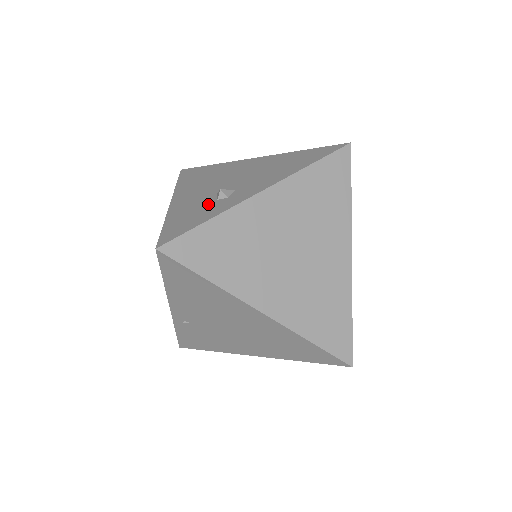
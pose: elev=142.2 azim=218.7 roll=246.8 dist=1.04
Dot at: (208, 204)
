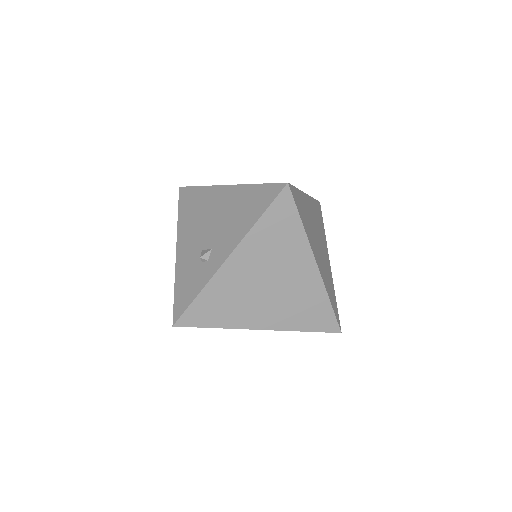
Dot at: (197, 268)
